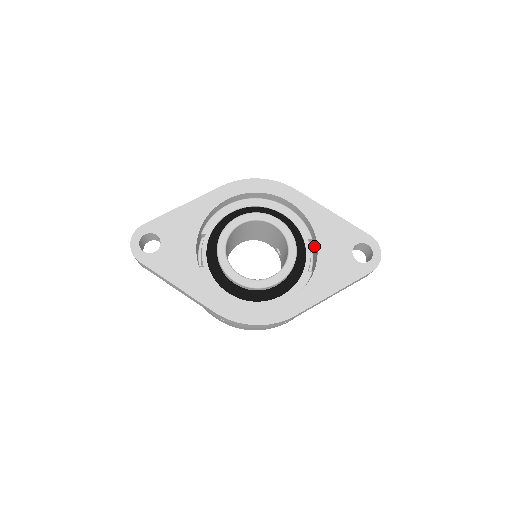
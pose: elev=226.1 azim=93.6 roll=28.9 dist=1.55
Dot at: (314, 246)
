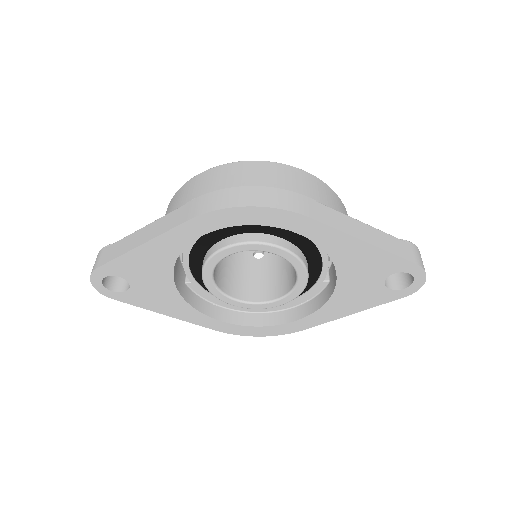
Dot at: occluded
